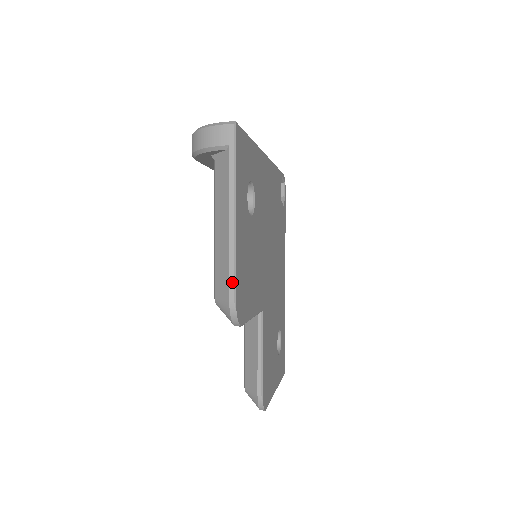
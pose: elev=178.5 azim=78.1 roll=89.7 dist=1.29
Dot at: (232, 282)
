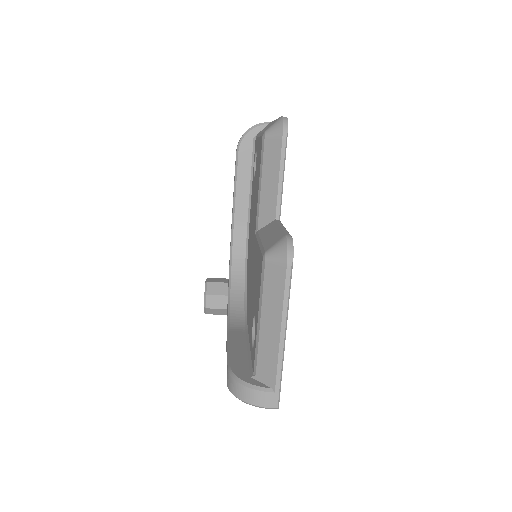
Dot at: occluded
